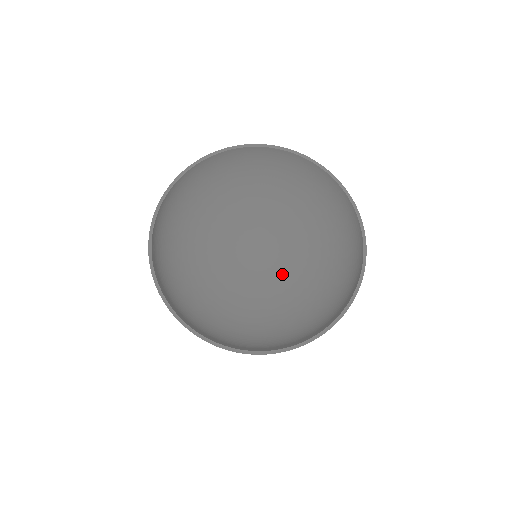
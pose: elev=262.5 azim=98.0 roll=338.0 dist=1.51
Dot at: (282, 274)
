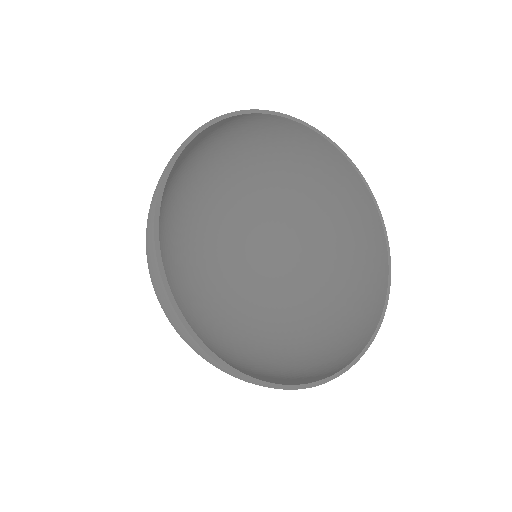
Dot at: (245, 300)
